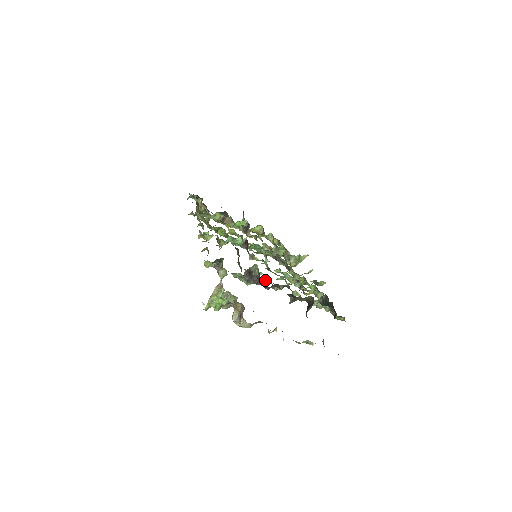
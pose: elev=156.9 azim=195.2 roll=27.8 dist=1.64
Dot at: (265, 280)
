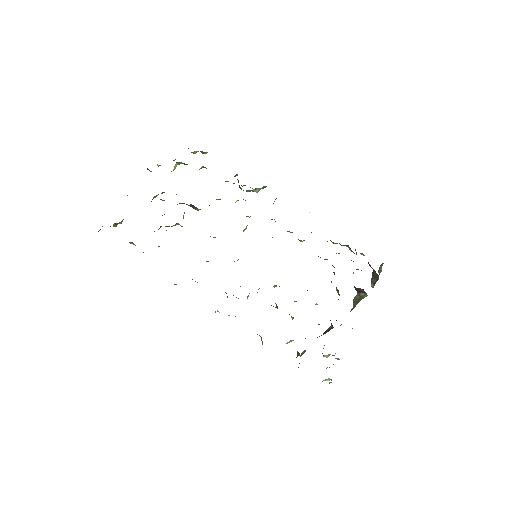
Dot at: occluded
